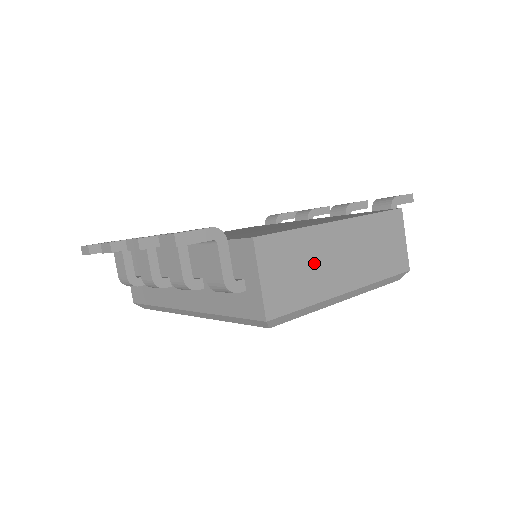
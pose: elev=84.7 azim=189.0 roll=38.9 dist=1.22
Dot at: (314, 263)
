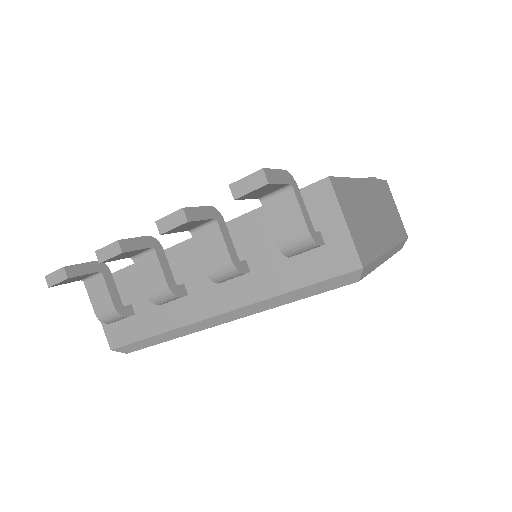
Dot at: (366, 215)
